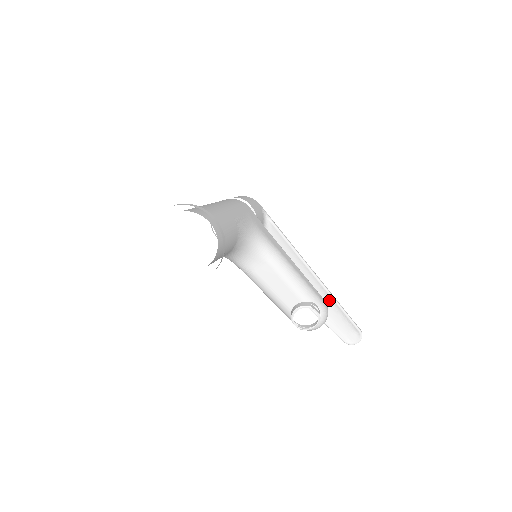
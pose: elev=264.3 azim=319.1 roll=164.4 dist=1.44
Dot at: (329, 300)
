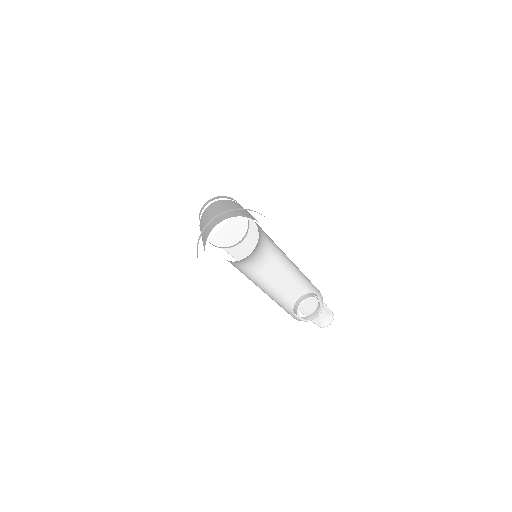
Dot at: occluded
